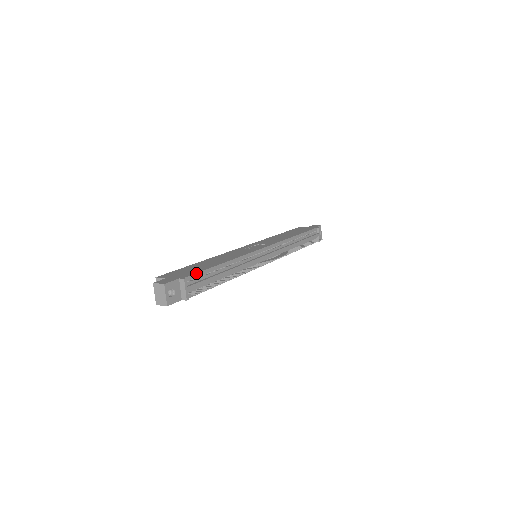
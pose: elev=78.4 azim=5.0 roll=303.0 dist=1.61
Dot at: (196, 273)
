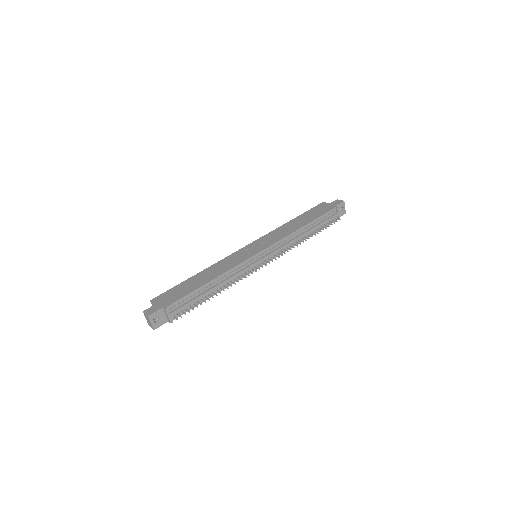
Dot at: (179, 299)
